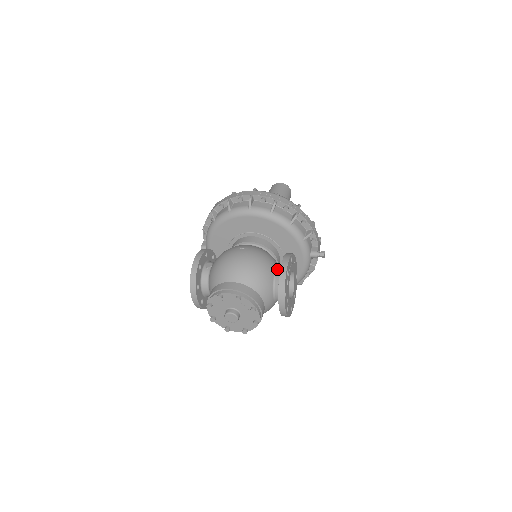
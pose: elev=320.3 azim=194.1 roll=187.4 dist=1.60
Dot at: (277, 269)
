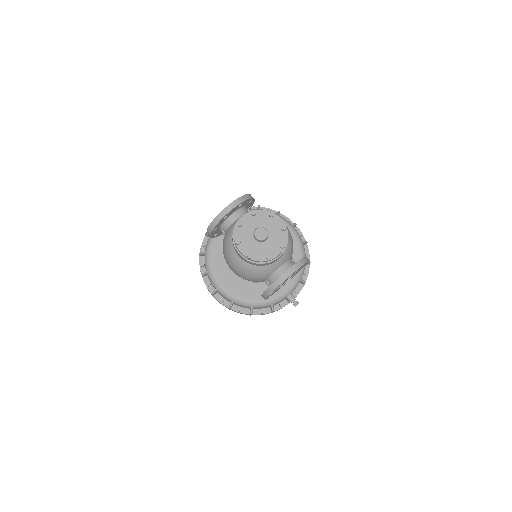
Dot at: (293, 260)
